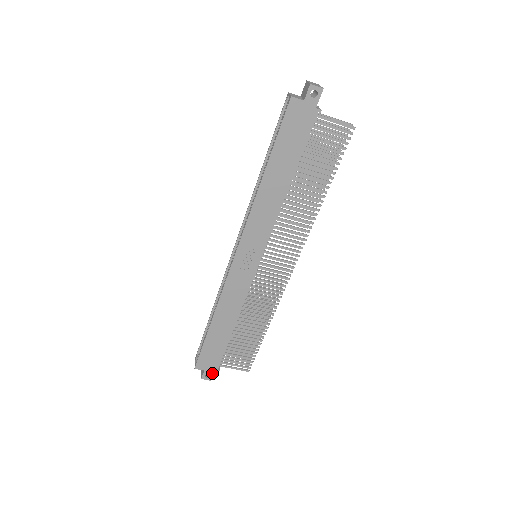
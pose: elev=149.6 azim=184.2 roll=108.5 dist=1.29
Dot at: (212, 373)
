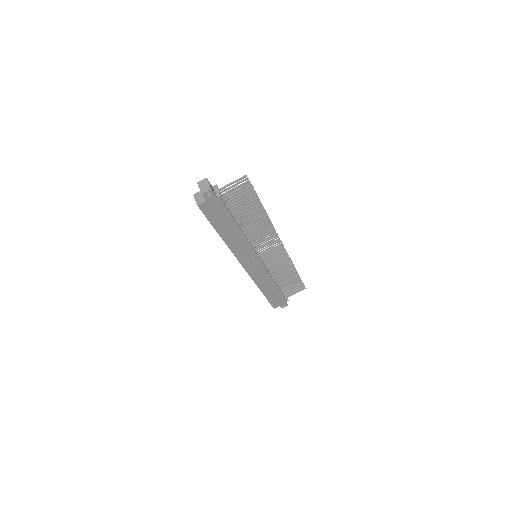
Dot at: (285, 303)
